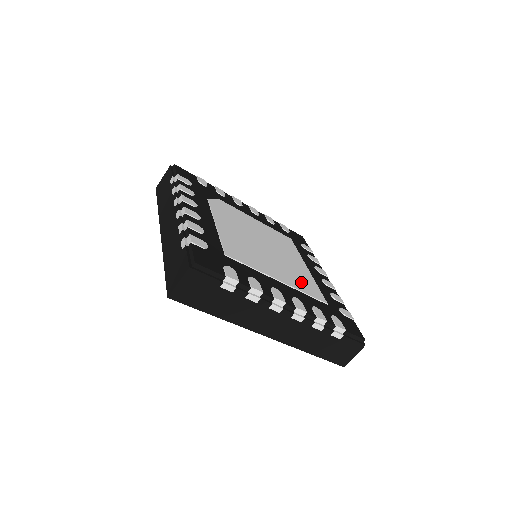
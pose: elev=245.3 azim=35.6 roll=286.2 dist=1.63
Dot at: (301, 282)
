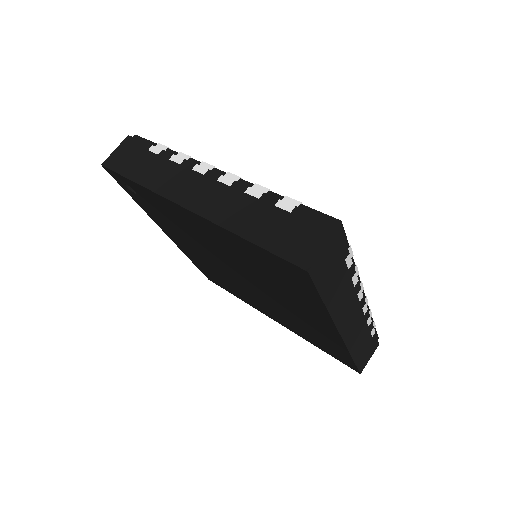
Dot at: occluded
